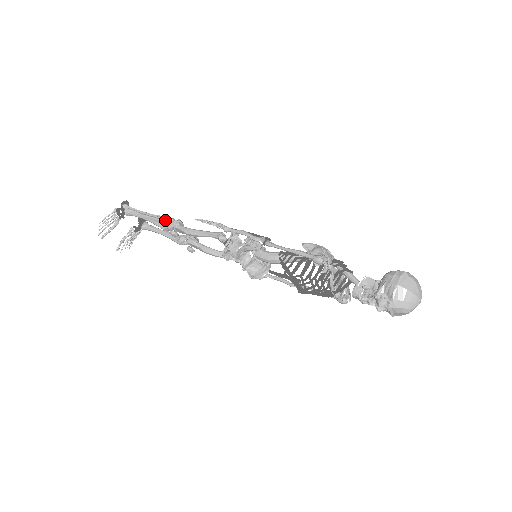
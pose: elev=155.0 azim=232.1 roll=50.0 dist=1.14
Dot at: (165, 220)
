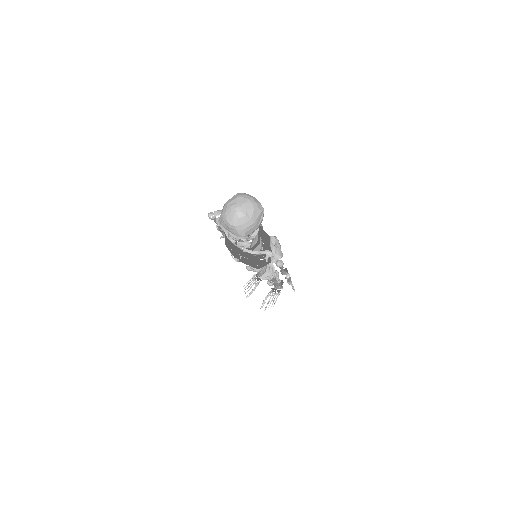
Dot at: occluded
